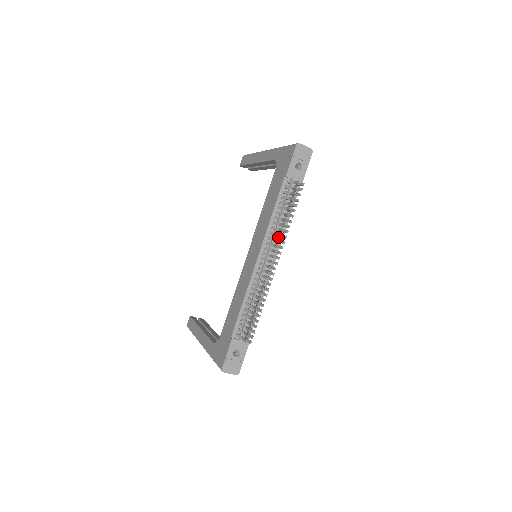
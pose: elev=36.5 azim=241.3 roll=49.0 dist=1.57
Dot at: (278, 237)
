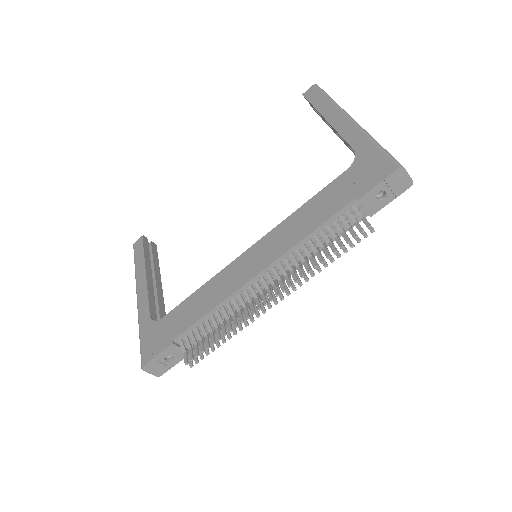
Dot at: occluded
